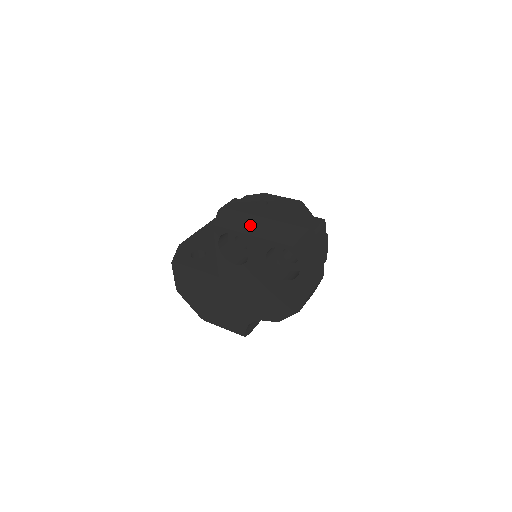
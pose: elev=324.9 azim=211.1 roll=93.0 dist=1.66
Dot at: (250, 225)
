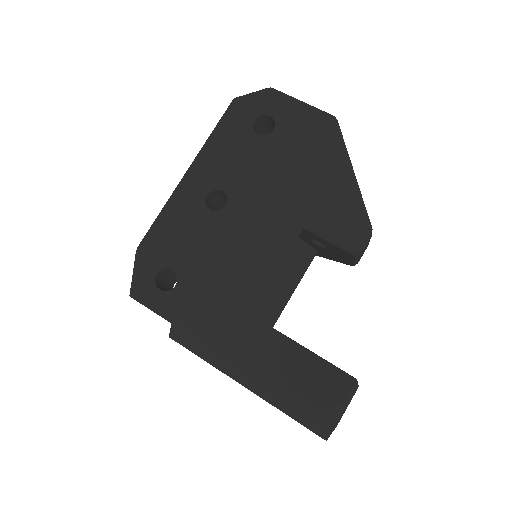
Dot at: (227, 364)
